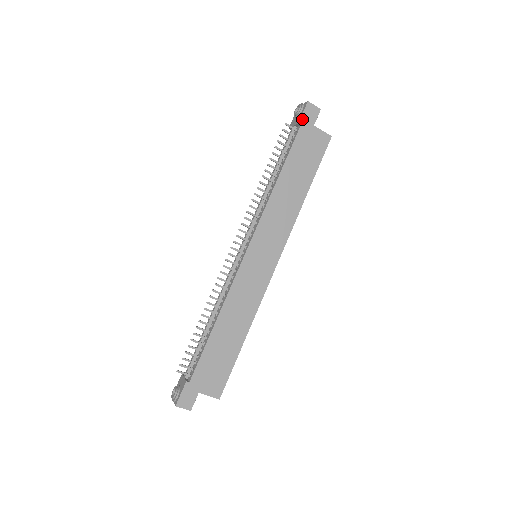
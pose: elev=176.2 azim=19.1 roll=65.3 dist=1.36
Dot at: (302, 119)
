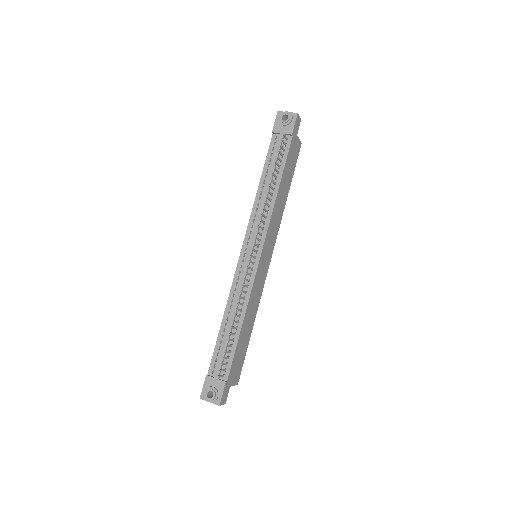
Dot at: (294, 130)
